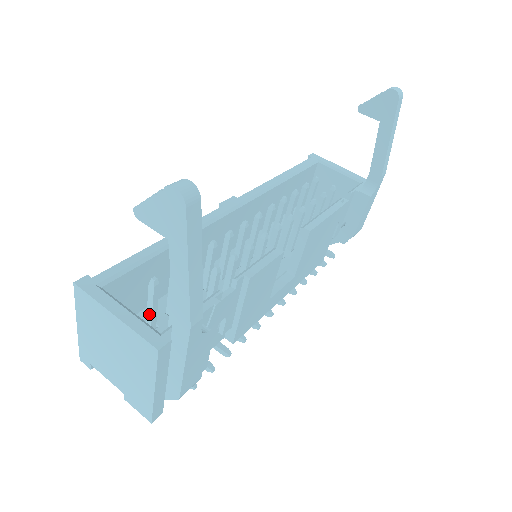
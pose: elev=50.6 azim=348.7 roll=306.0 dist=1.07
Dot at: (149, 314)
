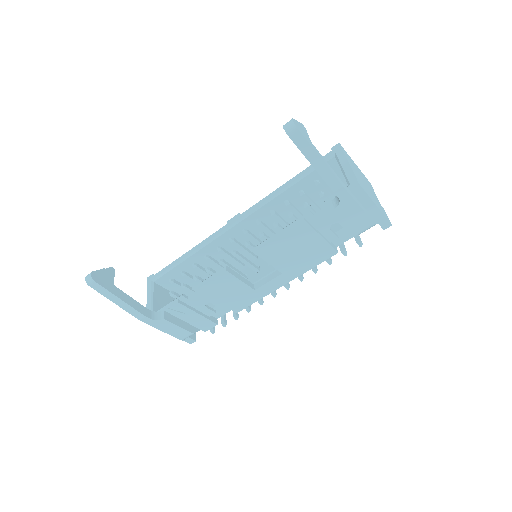
Dot at: (187, 292)
